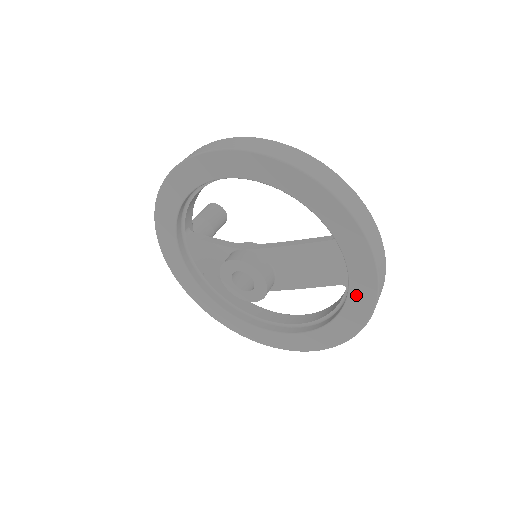
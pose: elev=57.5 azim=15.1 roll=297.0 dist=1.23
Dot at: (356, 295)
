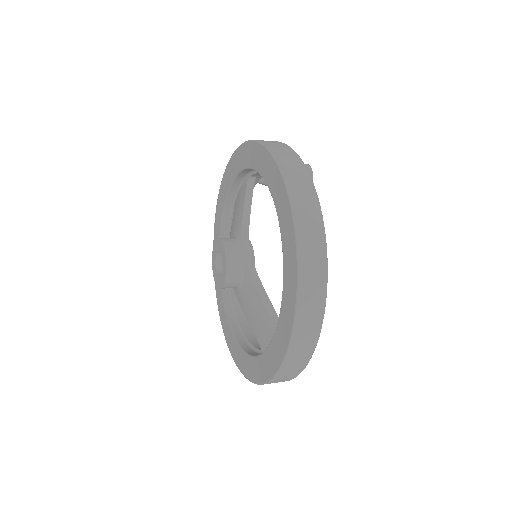
Dot at: (253, 364)
